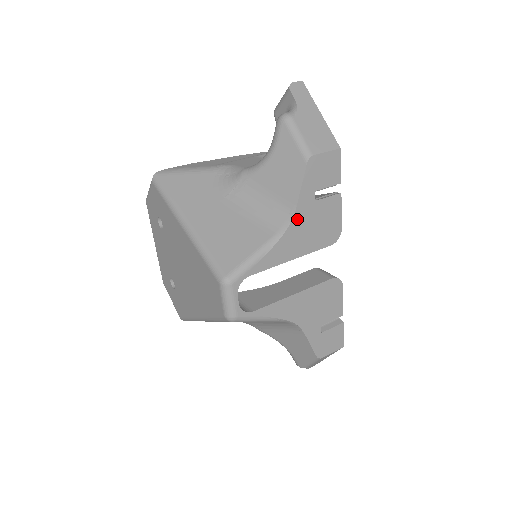
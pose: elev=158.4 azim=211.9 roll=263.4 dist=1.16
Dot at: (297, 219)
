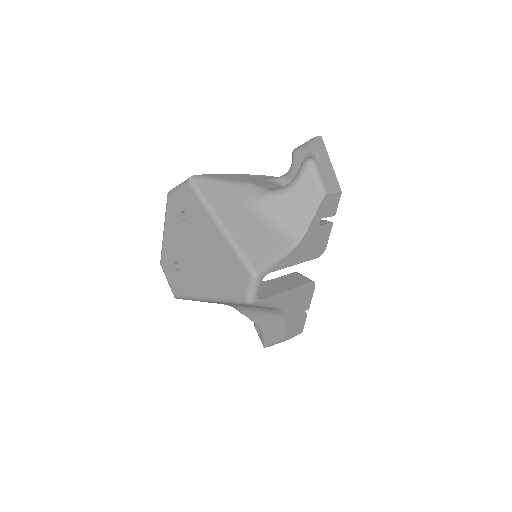
Dot at: (306, 236)
